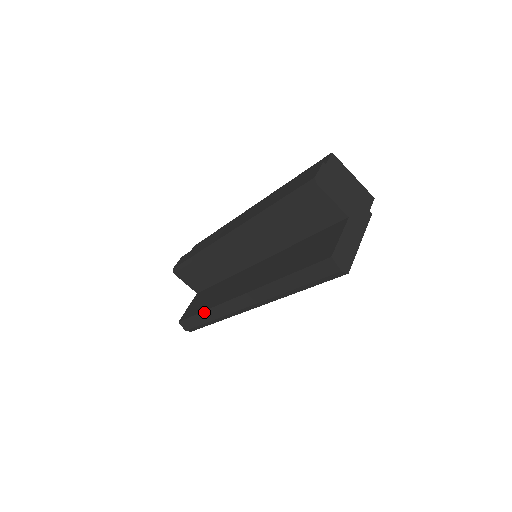
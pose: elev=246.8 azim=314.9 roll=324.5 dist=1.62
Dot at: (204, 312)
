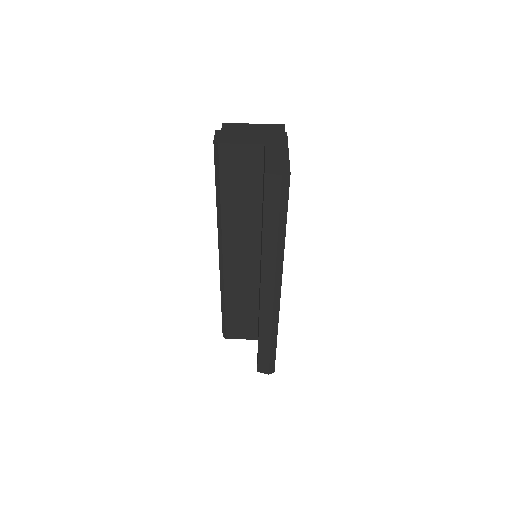
Dot at: (259, 338)
